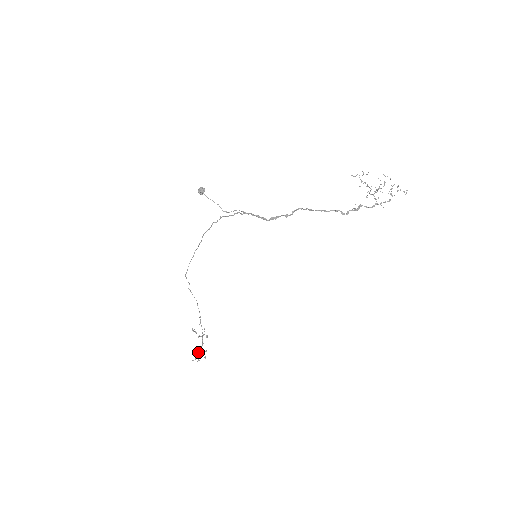
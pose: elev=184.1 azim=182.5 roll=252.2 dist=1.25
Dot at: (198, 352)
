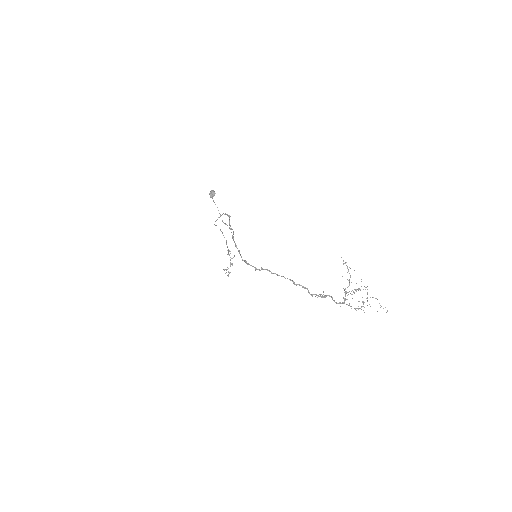
Dot at: (227, 267)
